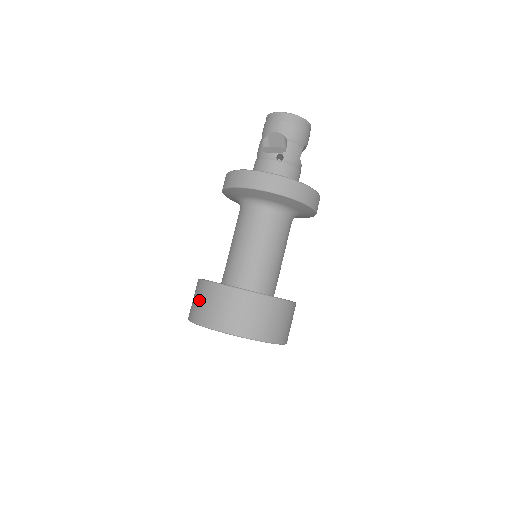
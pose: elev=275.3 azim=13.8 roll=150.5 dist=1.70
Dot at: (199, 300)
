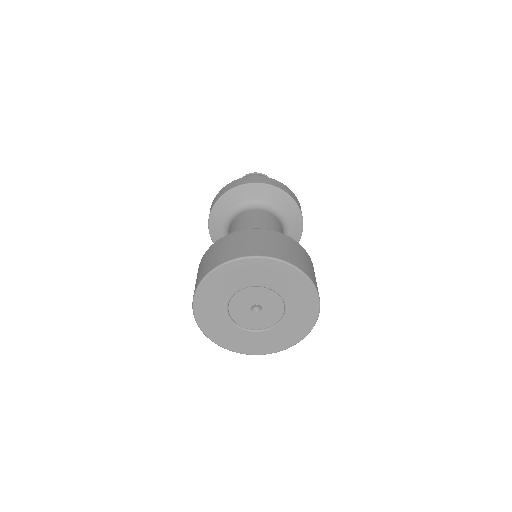
Dot at: occluded
